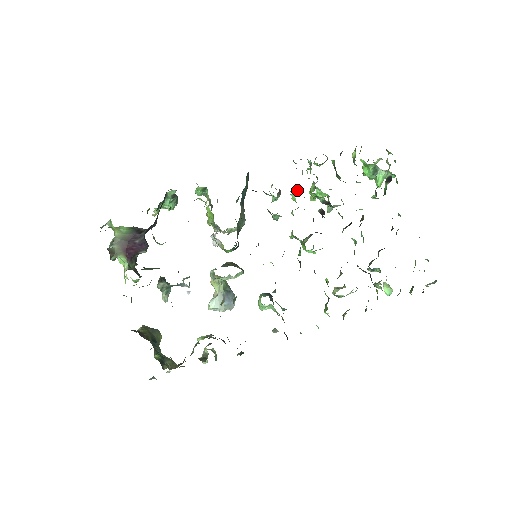
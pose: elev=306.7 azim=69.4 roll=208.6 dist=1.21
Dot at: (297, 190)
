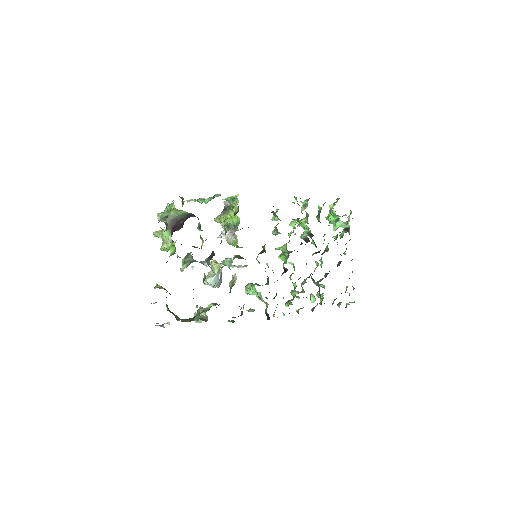
Dot at: (295, 220)
